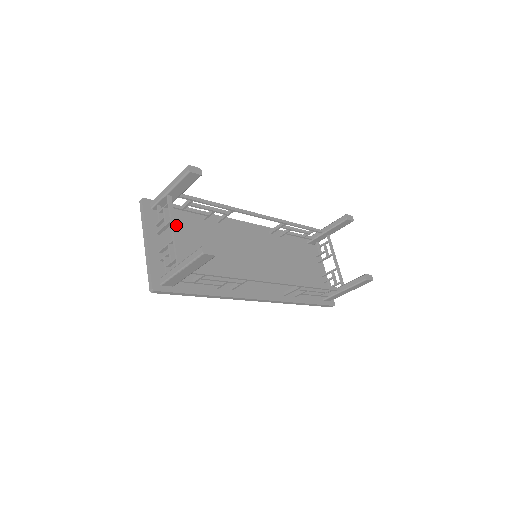
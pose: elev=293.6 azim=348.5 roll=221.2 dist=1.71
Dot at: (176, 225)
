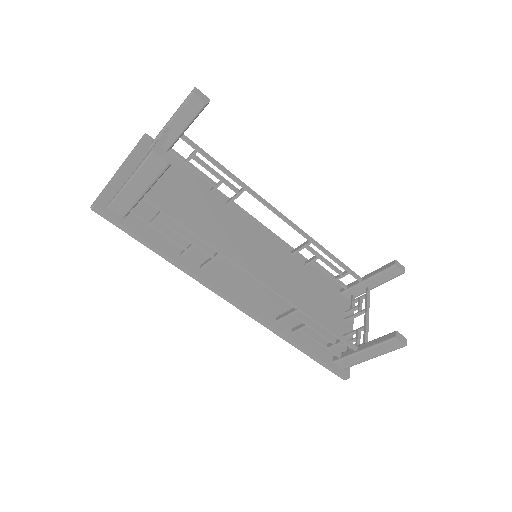
Dot at: (170, 175)
